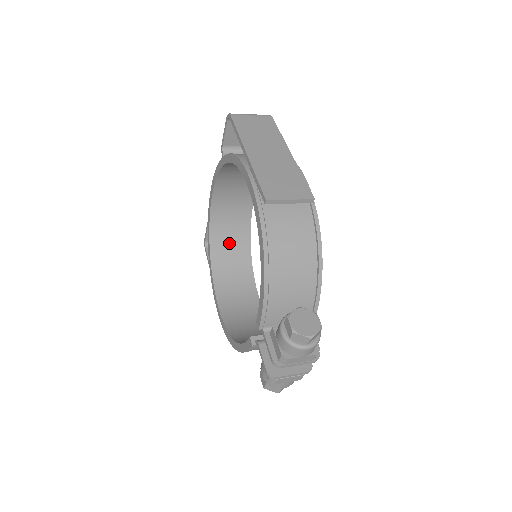
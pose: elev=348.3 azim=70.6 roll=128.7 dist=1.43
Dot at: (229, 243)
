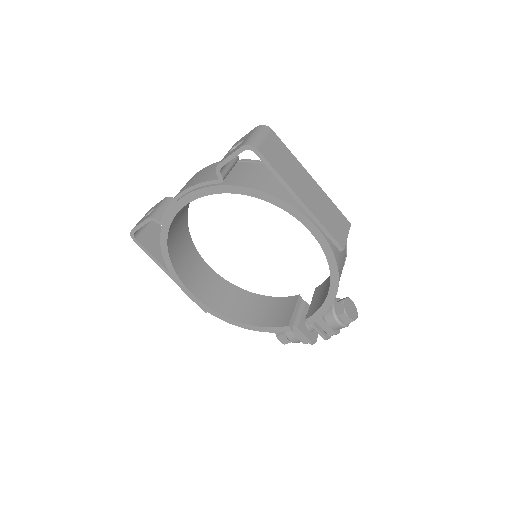
Dot at: (177, 232)
